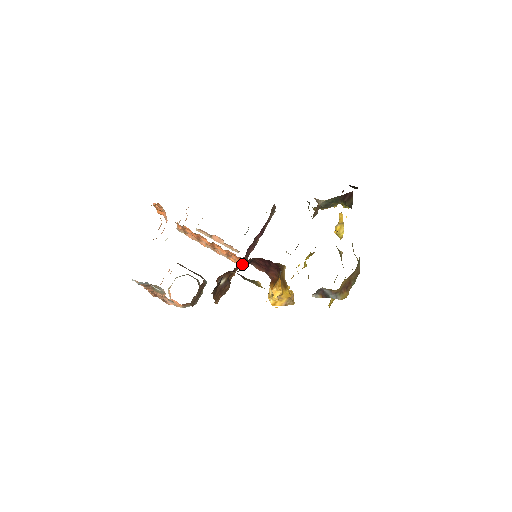
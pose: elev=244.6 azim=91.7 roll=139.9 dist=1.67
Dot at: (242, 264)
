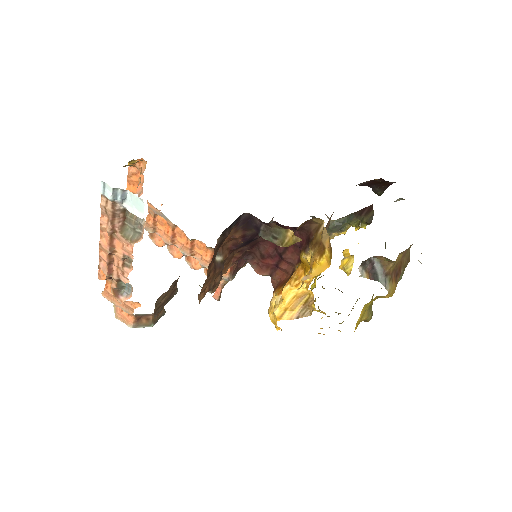
Dot at: (229, 277)
